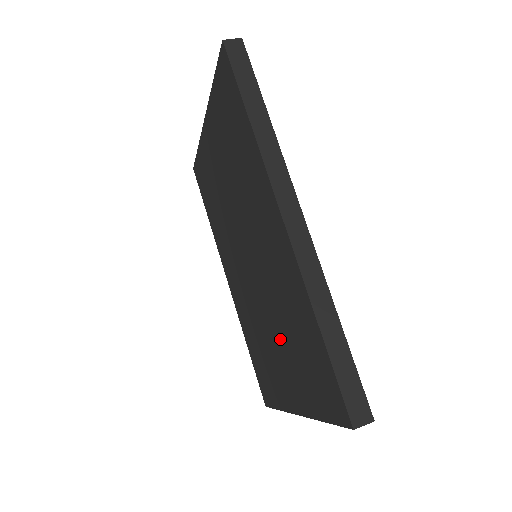
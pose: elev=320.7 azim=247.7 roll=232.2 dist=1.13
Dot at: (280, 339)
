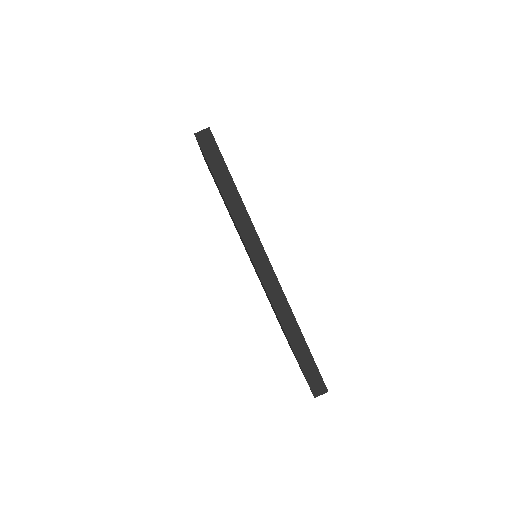
Dot at: occluded
